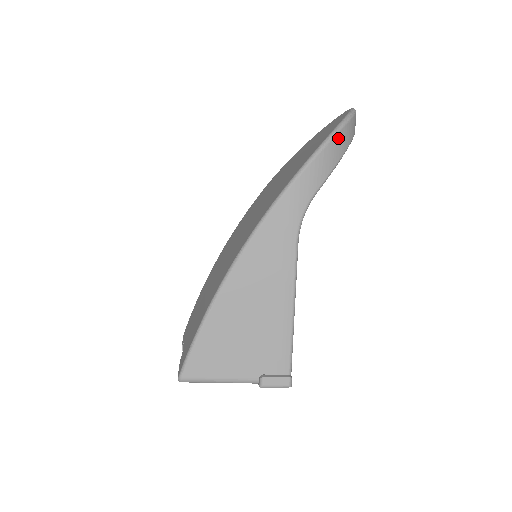
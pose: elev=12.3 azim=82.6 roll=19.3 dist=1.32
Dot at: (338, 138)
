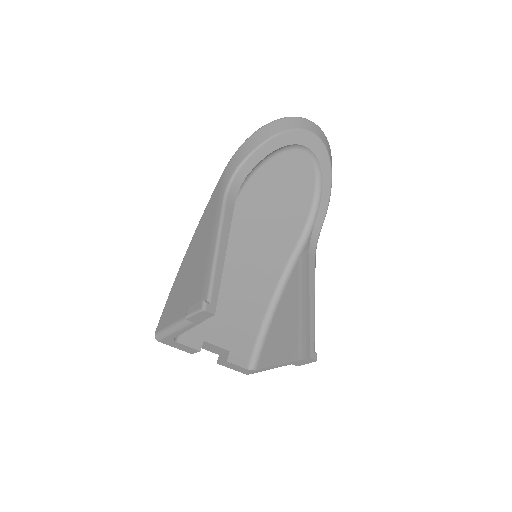
Dot at: (261, 131)
